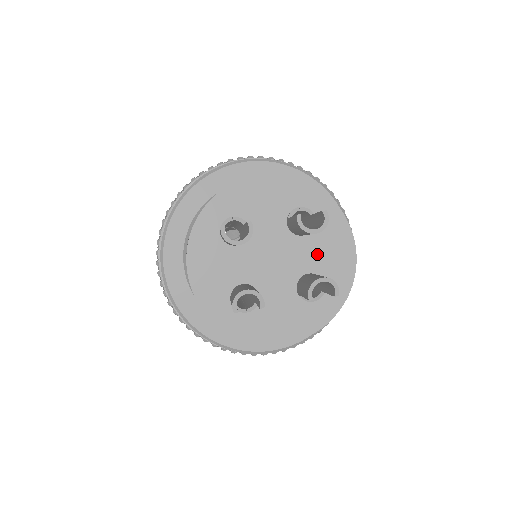
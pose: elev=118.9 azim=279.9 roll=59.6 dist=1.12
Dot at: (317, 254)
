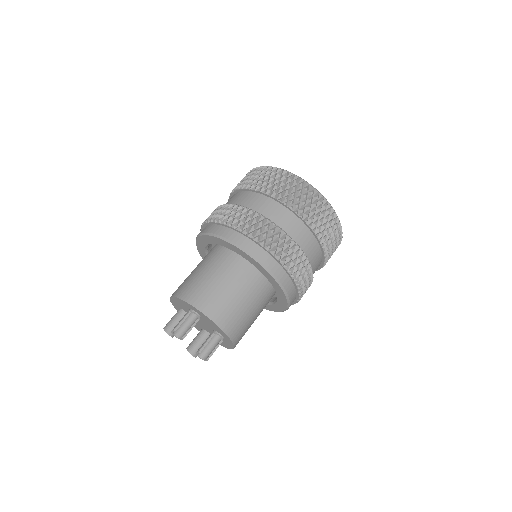
Dot at: occluded
